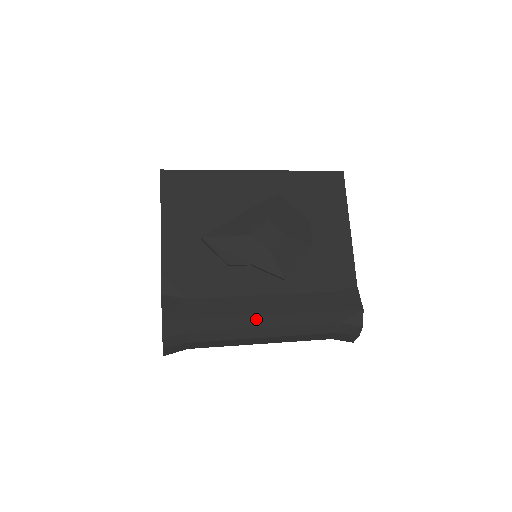
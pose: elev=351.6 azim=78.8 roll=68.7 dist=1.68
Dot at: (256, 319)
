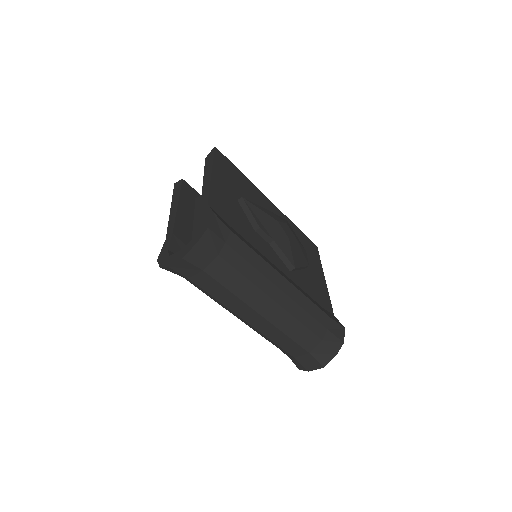
Dot at: (277, 275)
